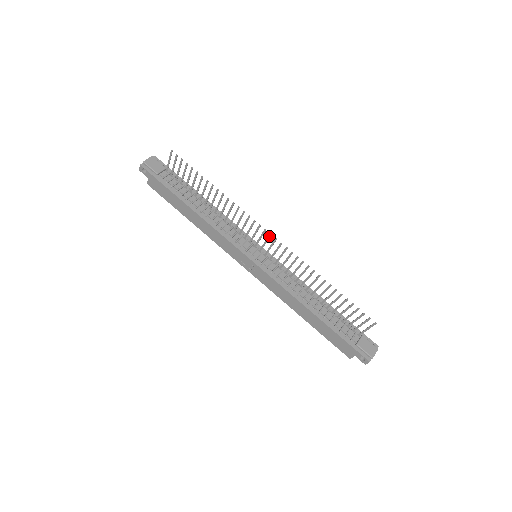
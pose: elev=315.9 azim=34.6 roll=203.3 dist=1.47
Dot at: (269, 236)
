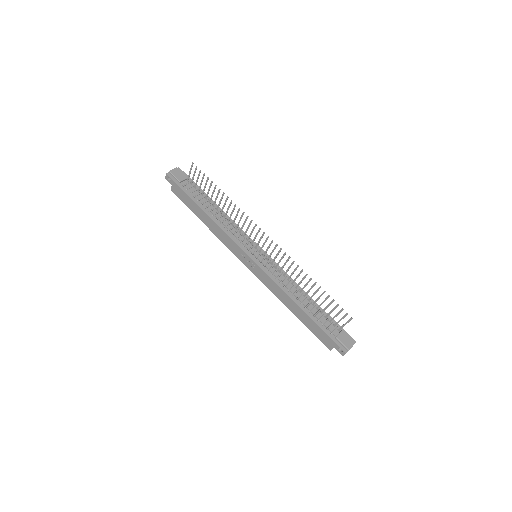
Dot at: (267, 238)
